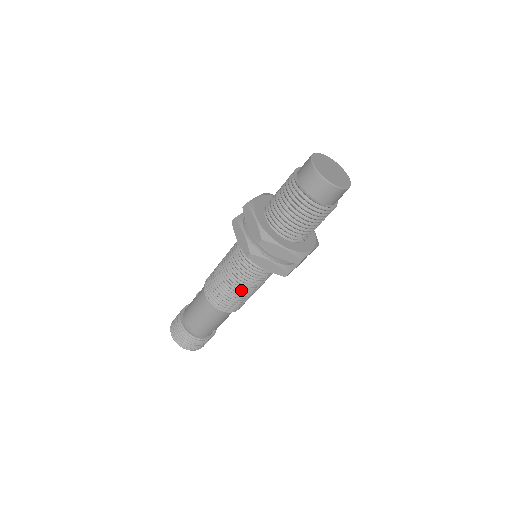
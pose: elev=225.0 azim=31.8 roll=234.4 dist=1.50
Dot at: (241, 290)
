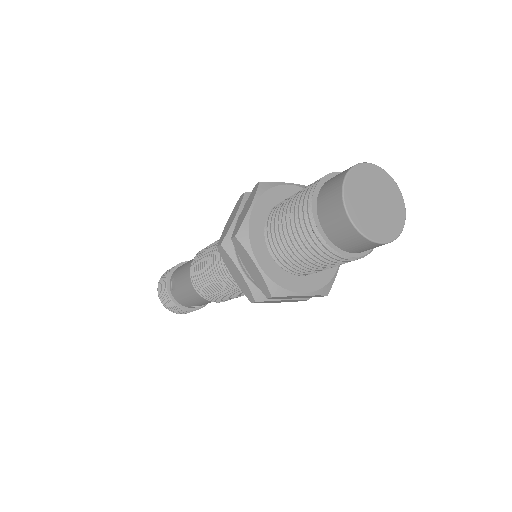
Dot at: (216, 282)
